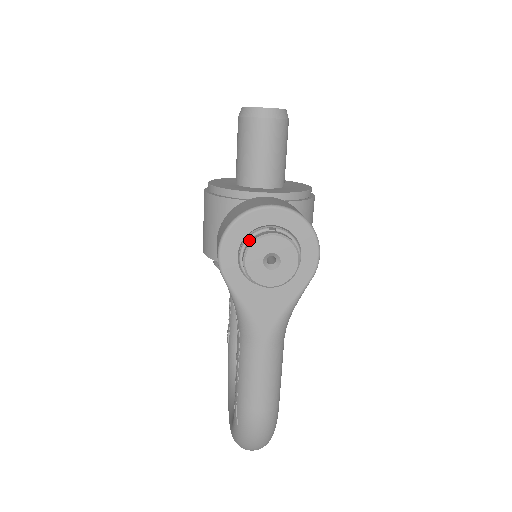
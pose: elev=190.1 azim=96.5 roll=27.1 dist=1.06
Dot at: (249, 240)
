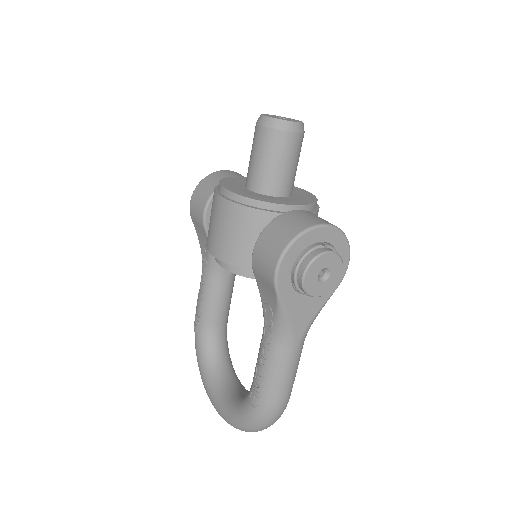
Dot at: (306, 257)
